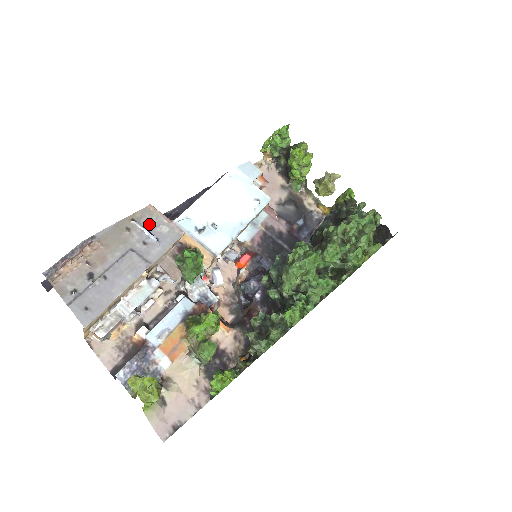
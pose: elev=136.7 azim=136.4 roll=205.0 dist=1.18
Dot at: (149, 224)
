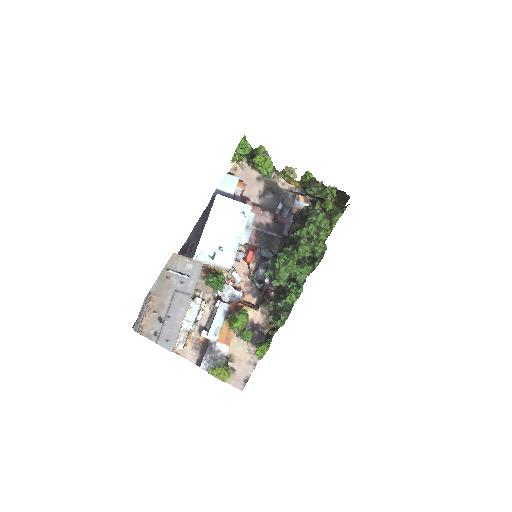
Dot at: (179, 267)
